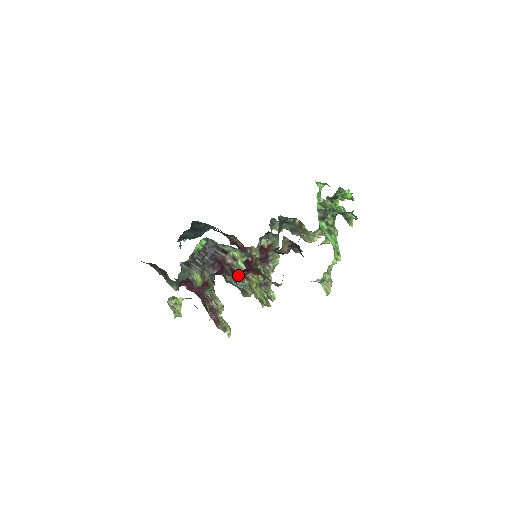
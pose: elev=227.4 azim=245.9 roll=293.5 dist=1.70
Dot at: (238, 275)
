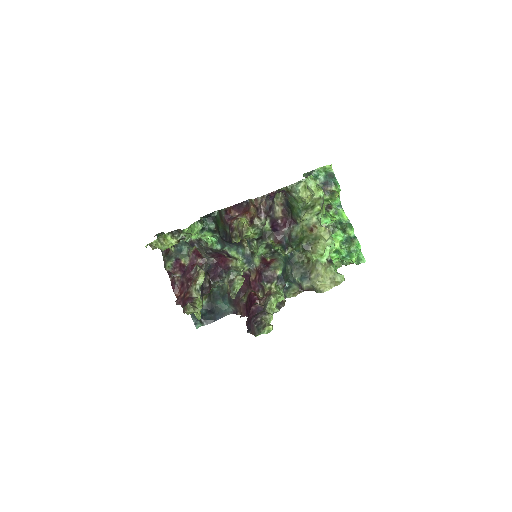
Dot at: (230, 220)
